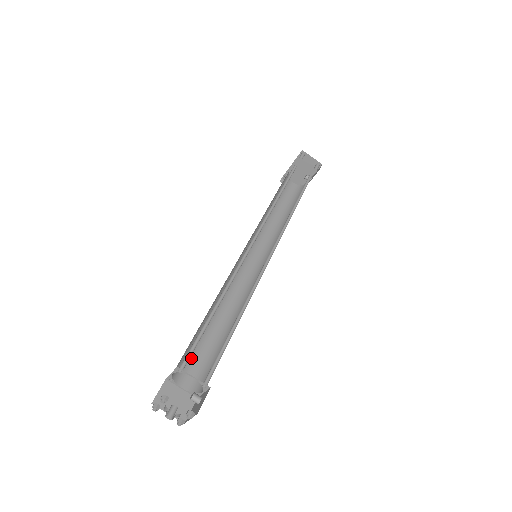
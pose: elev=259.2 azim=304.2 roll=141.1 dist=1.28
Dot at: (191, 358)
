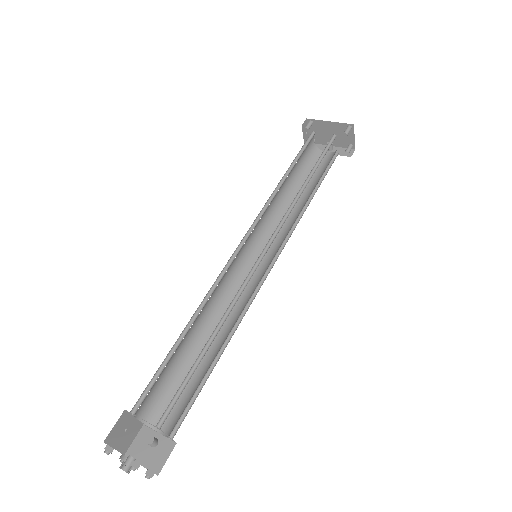
Dot at: (156, 382)
